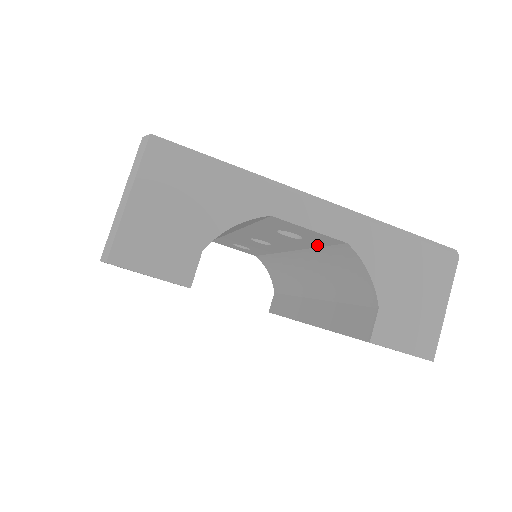
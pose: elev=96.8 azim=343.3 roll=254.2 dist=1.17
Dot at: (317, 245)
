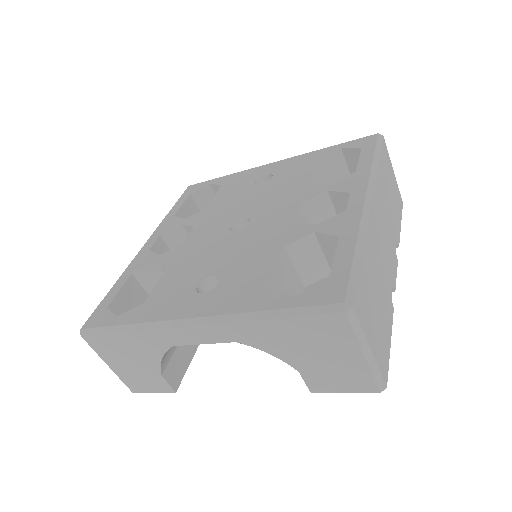
Dot at: occluded
